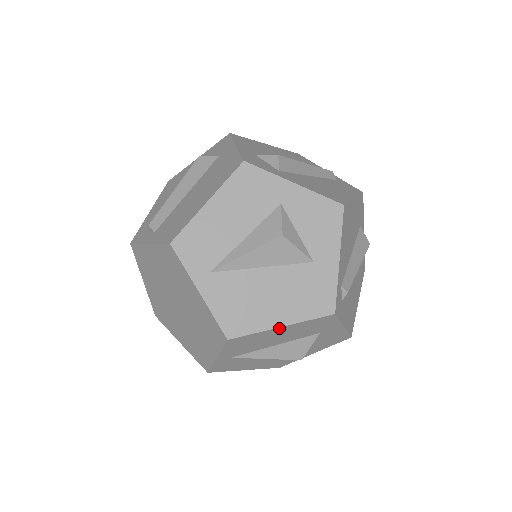
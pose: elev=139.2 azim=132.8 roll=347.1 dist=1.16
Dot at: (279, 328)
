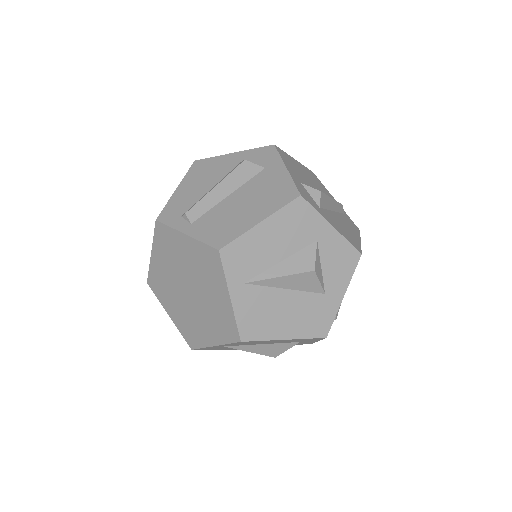
Dot at: (282, 340)
